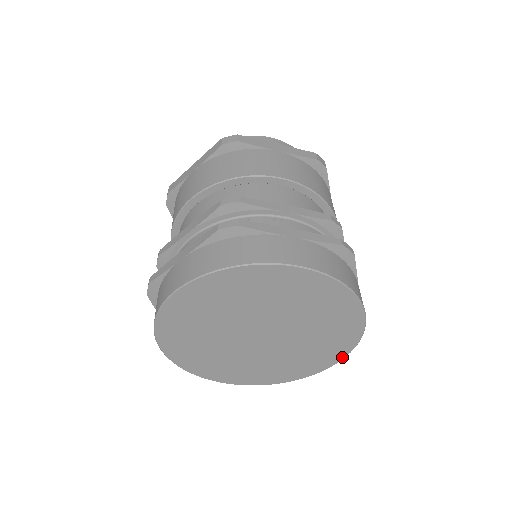
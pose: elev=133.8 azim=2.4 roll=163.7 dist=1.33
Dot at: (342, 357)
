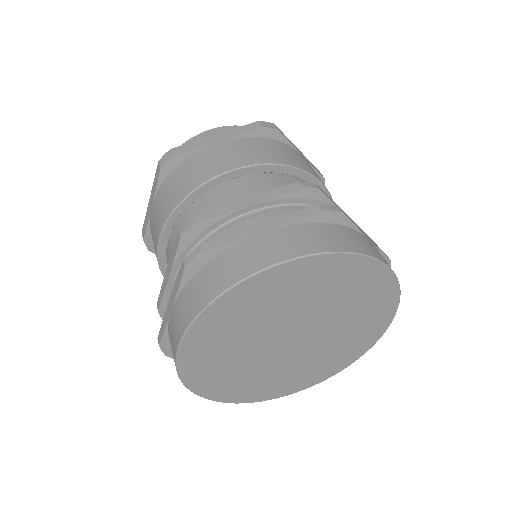
Dot at: (393, 315)
